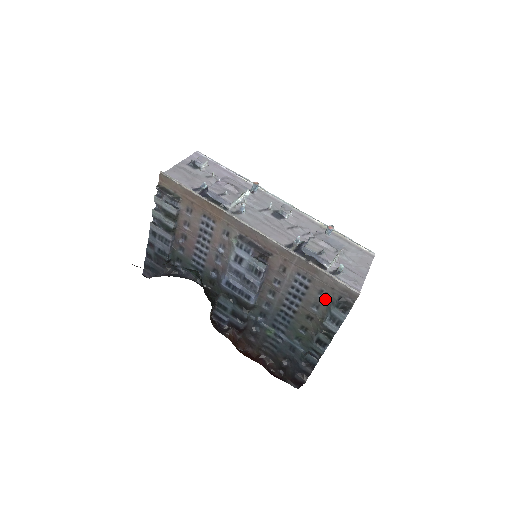
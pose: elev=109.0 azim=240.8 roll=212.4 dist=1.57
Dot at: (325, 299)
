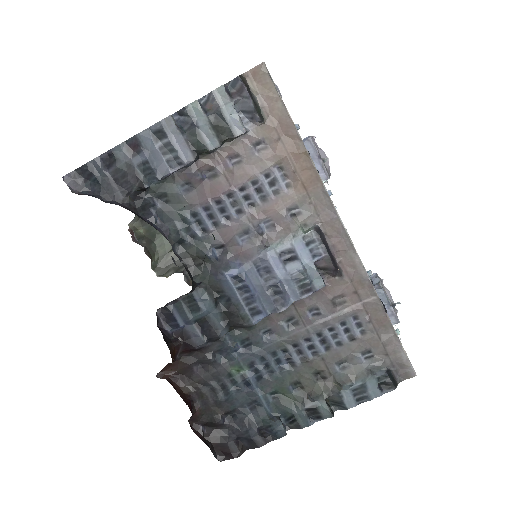
Dot at: (365, 363)
